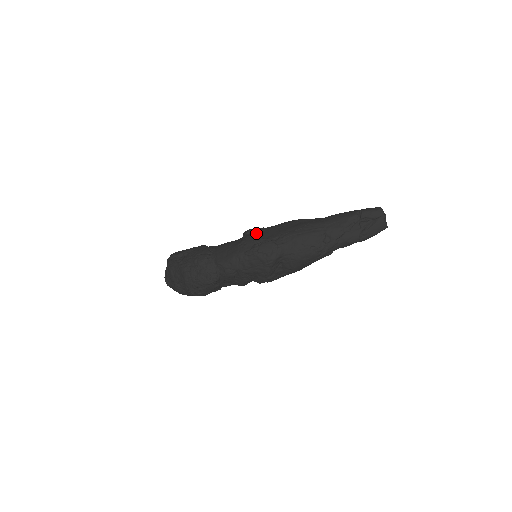
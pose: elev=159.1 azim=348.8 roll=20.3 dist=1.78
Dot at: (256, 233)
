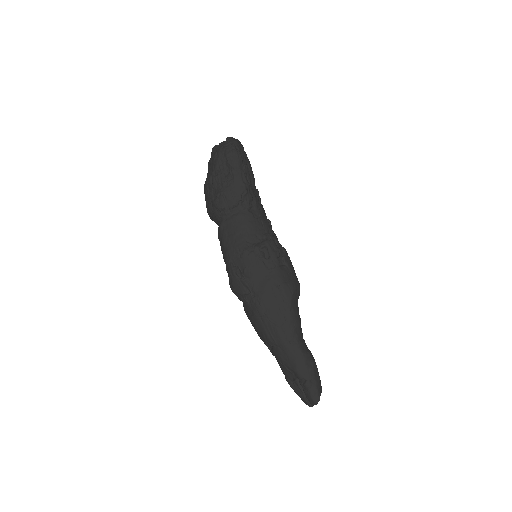
Dot at: (261, 262)
